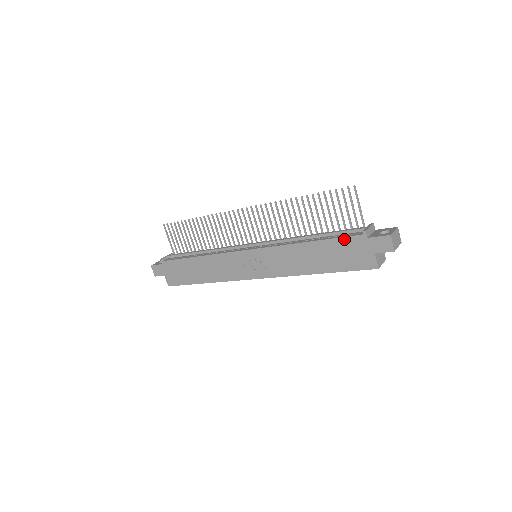
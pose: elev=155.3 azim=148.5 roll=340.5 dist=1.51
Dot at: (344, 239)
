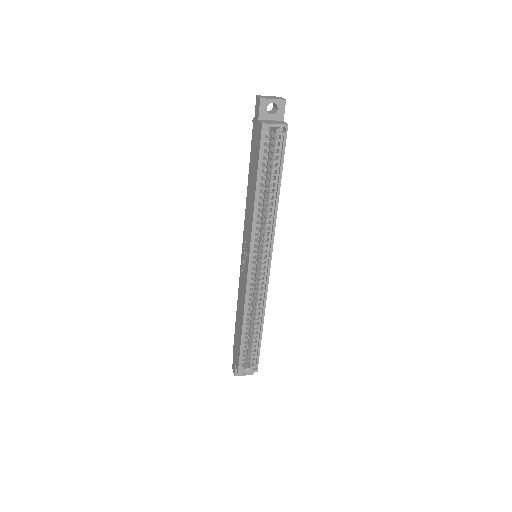
Dot at: (252, 144)
